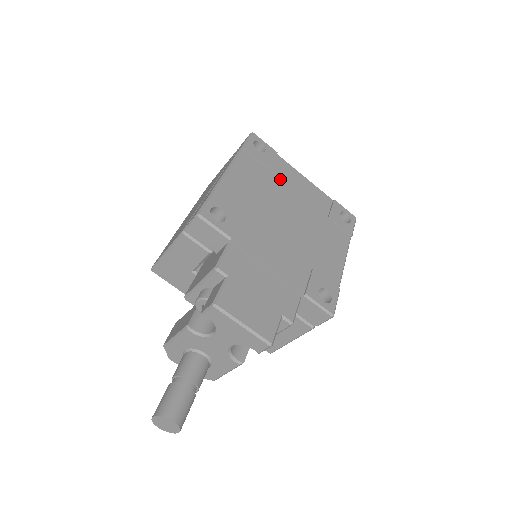
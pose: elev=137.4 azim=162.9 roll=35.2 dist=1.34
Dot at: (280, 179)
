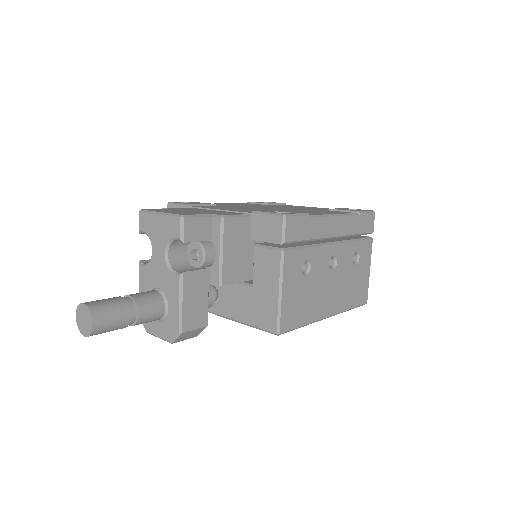
Dot at: occluded
